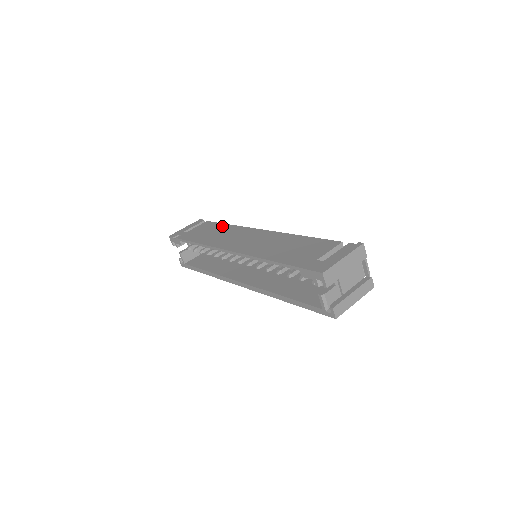
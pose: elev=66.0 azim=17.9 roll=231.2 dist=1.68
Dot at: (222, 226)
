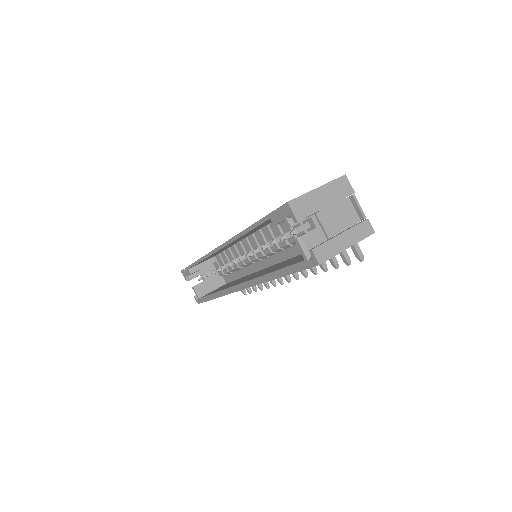
Dot at: occluded
